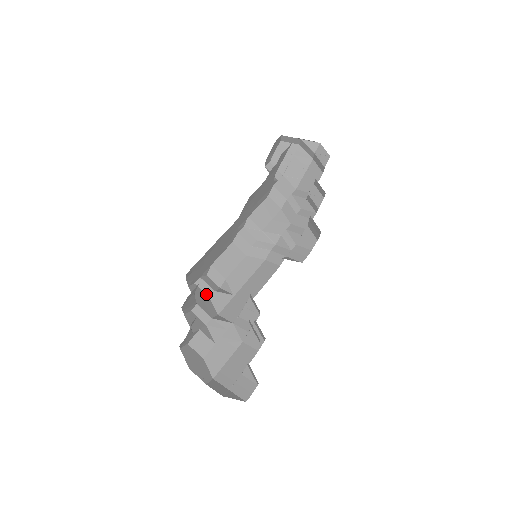
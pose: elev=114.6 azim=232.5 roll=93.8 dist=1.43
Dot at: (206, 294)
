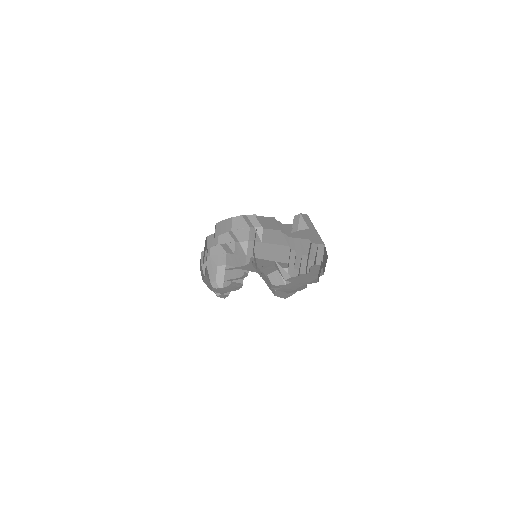
Dot at: (248, 224)
